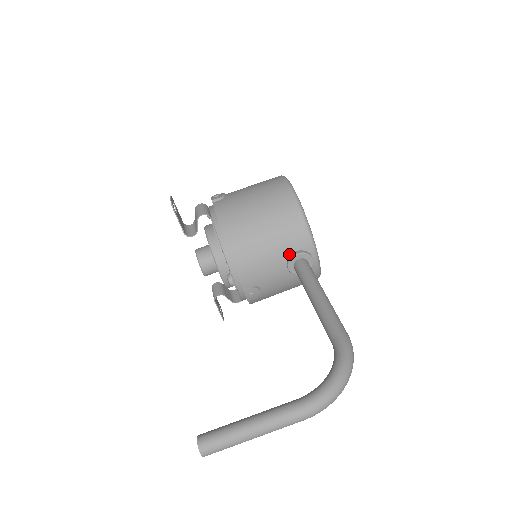
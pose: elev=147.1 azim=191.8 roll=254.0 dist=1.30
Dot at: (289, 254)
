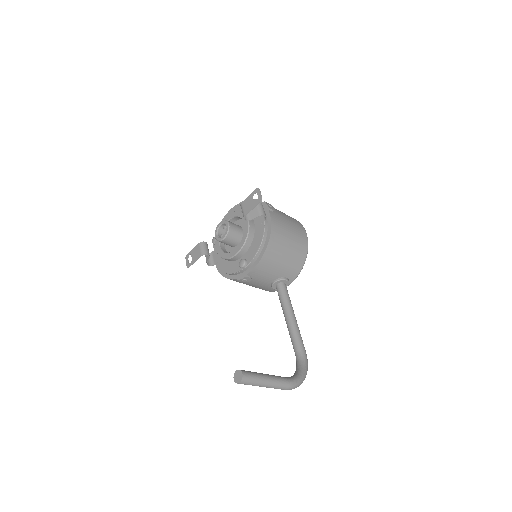
Dot at: (282, 276)
